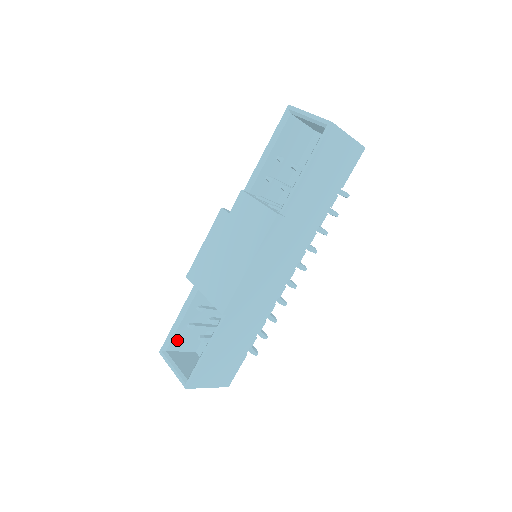
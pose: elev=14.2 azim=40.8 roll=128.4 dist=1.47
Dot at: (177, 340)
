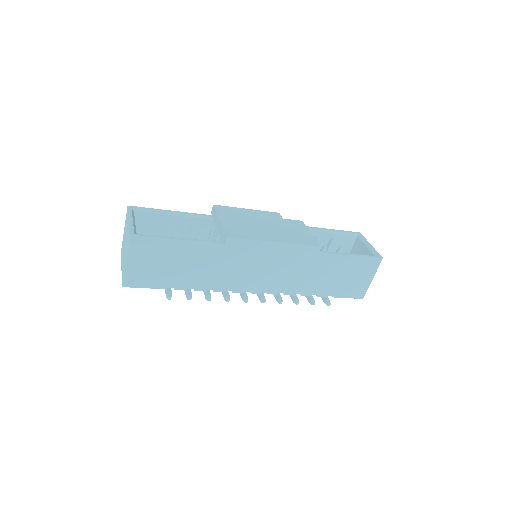
Dot at: (147, 219)
